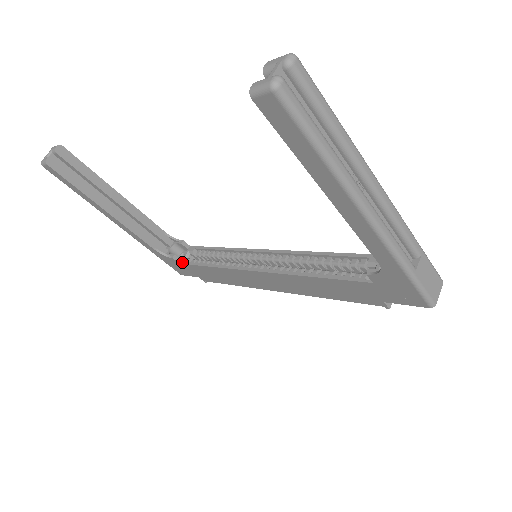
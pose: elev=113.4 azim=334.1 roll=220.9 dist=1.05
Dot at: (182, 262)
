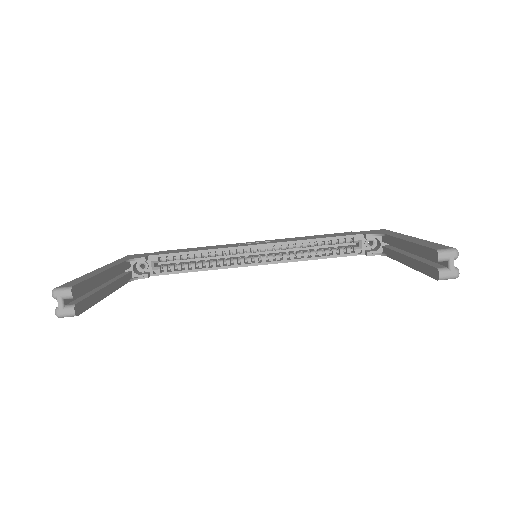
Dot at: (154, 274)
